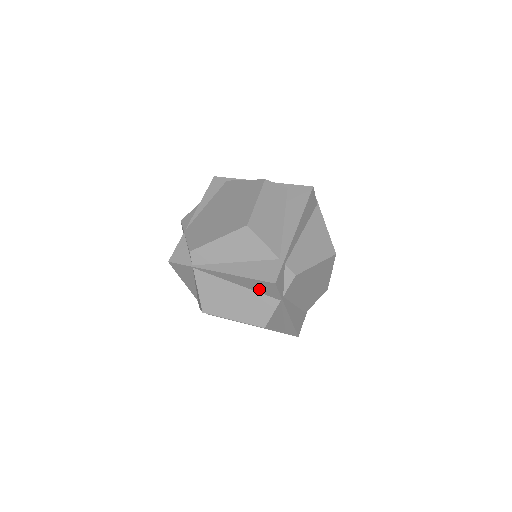
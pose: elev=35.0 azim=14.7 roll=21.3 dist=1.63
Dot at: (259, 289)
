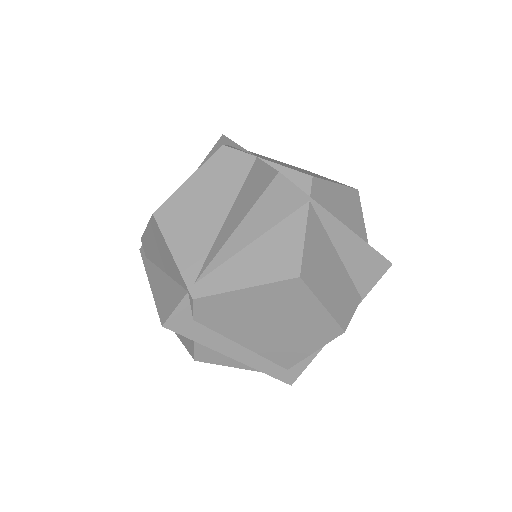
Dot at: (358, 271)
